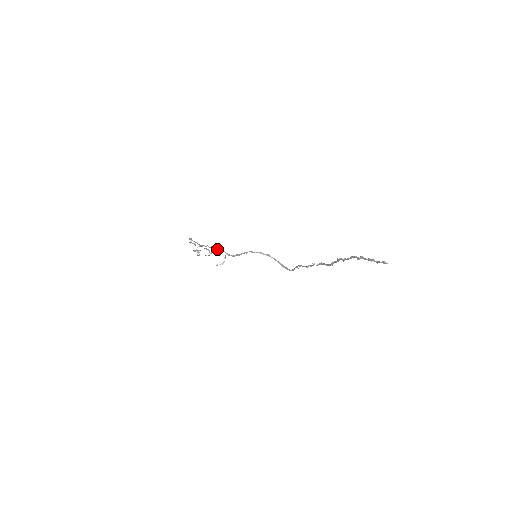
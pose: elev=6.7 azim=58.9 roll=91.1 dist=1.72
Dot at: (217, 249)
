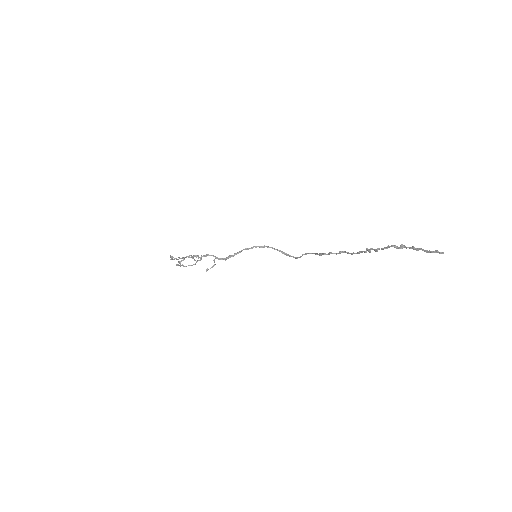
Dot at: (203, 255)
